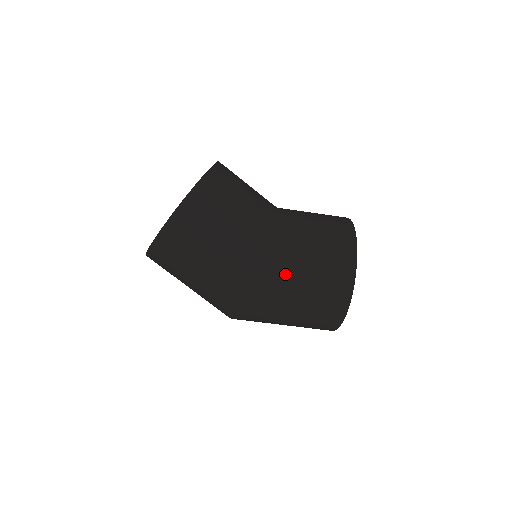
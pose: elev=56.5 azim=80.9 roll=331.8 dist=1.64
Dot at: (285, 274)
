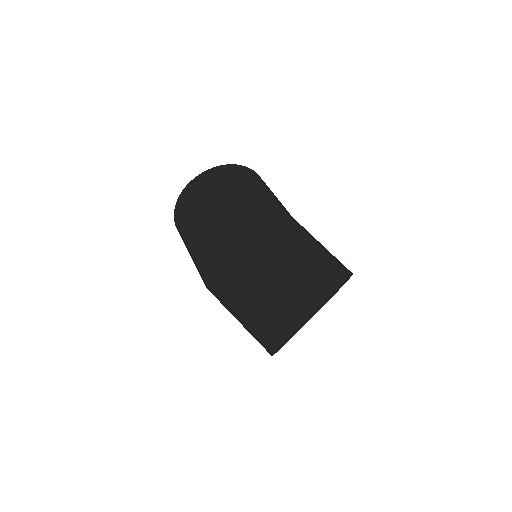
Dot at: (305, 230)
